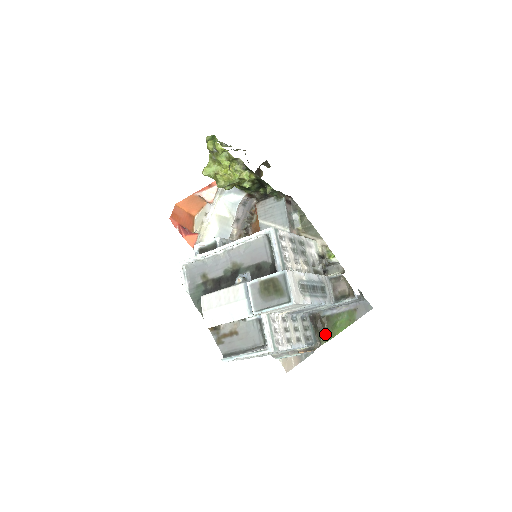
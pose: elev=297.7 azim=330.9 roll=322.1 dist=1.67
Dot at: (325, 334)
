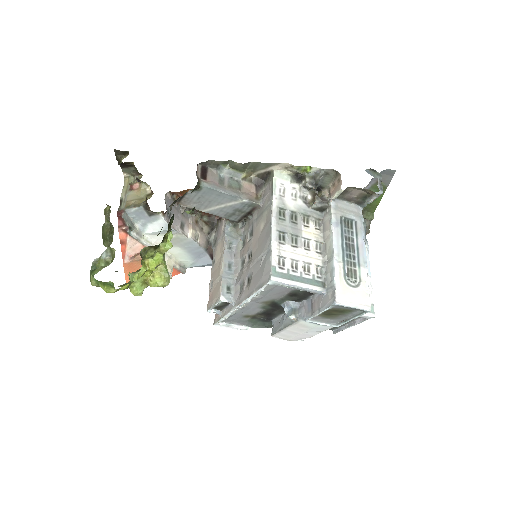
Dot at: (366, 212)
